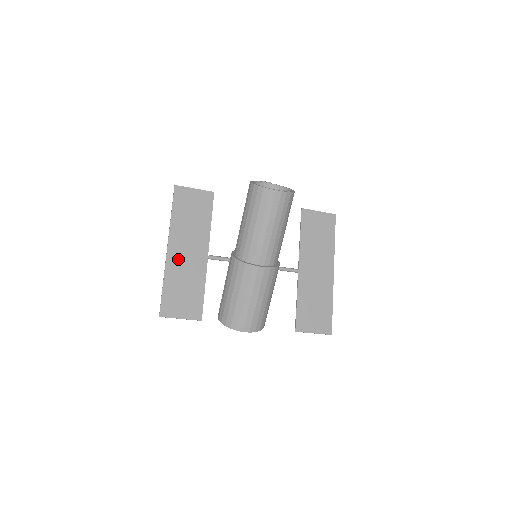
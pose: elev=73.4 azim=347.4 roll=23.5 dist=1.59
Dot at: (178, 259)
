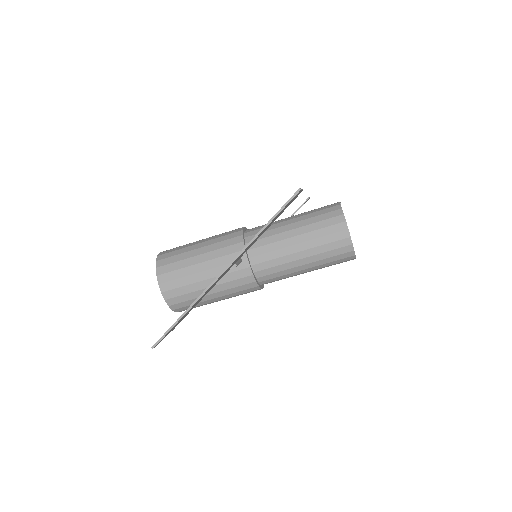
Dot at: occluded
